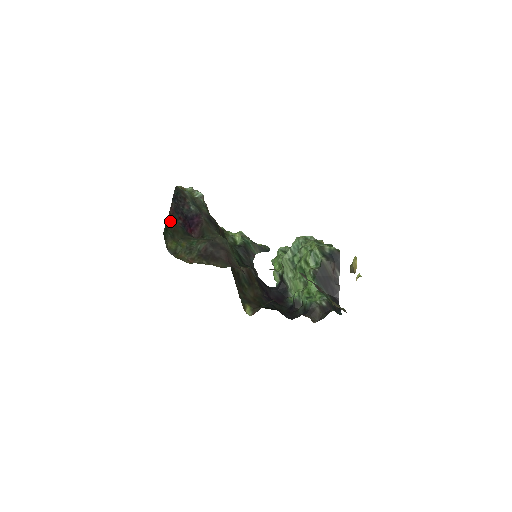
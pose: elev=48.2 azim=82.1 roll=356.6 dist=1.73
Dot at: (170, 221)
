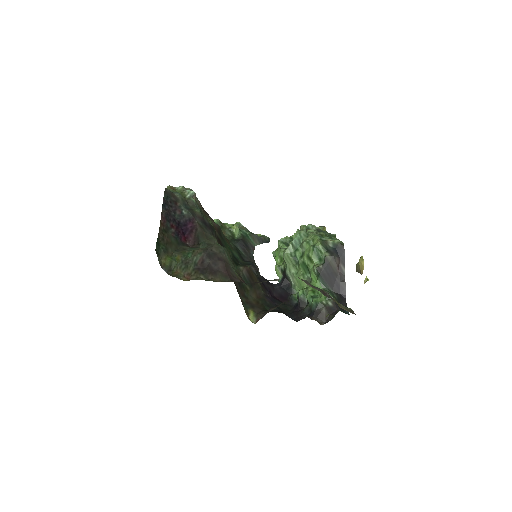
Dot at: (162, 232)
